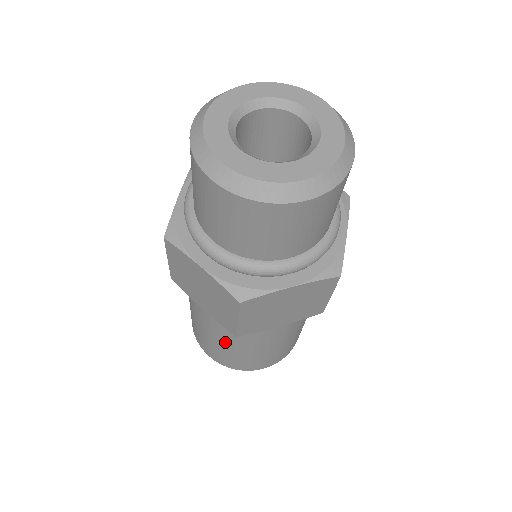
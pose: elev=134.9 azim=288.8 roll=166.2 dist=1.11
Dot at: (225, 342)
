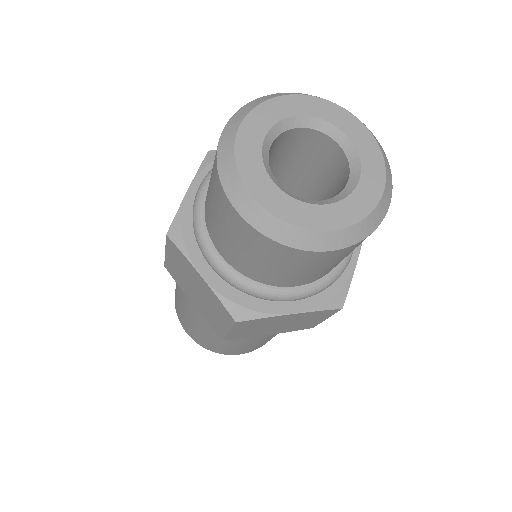
Dot at: (207, 332)
